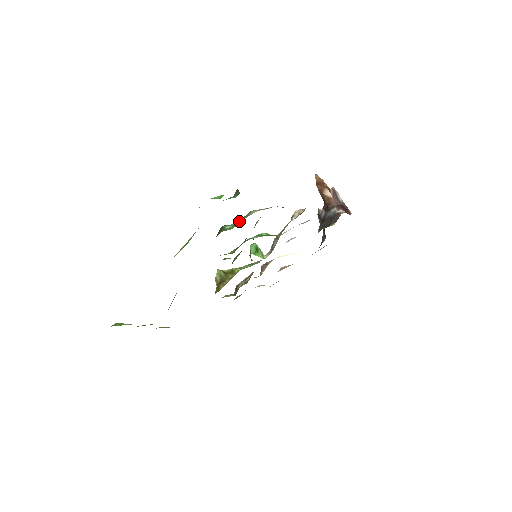
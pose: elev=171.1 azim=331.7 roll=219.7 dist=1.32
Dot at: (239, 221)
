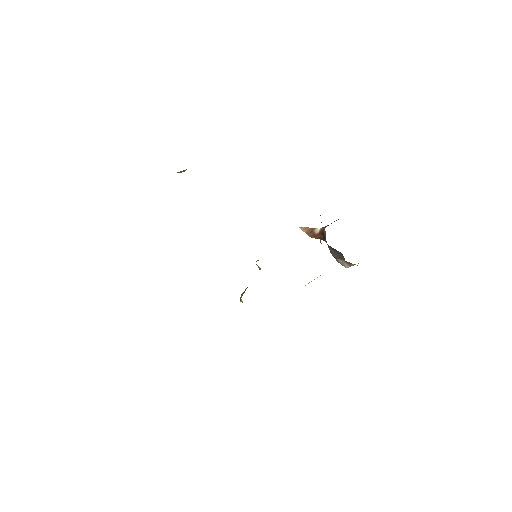
Dot at: occluded
